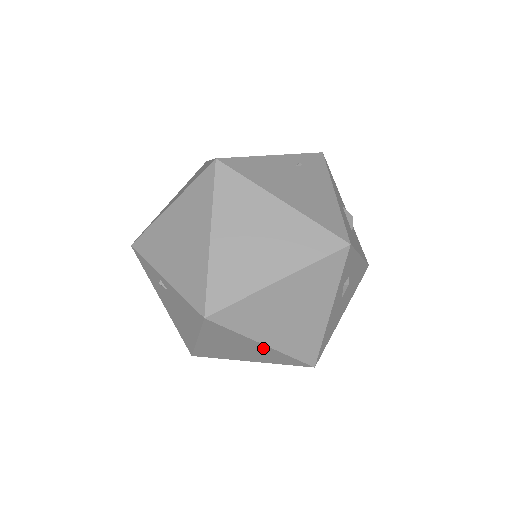
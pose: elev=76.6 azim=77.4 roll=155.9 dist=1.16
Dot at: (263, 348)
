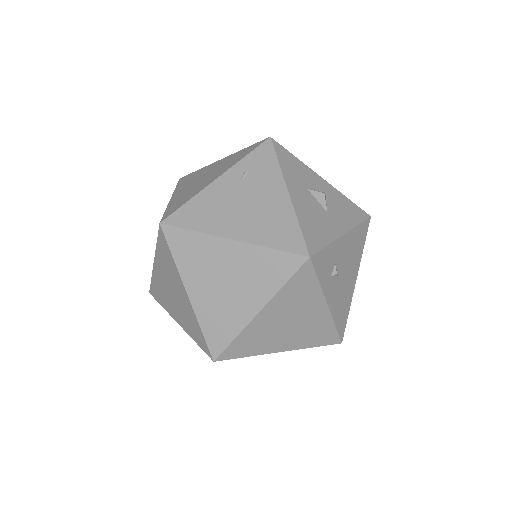
Dot at: occluded
